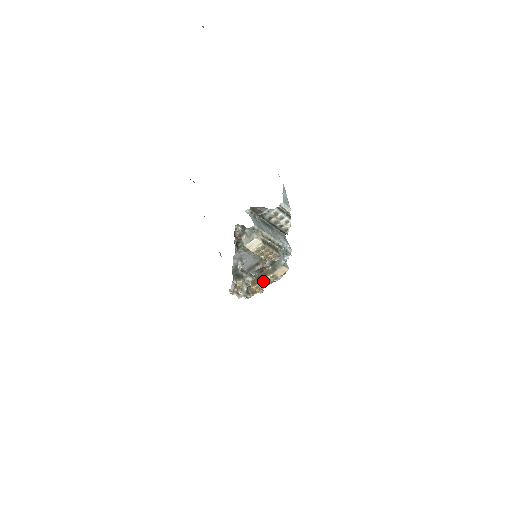
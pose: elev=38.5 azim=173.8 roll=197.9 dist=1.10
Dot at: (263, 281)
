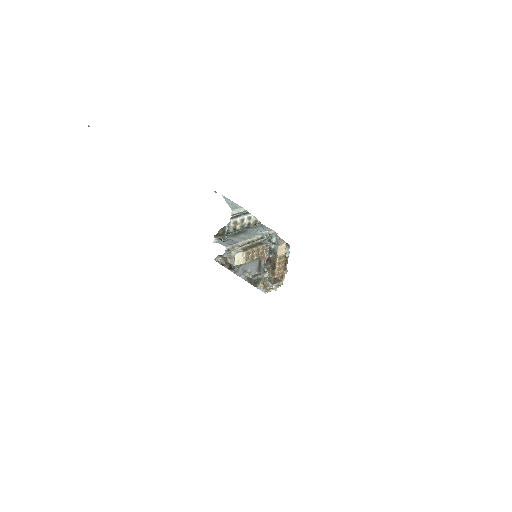
Dot at: (277, 267)
